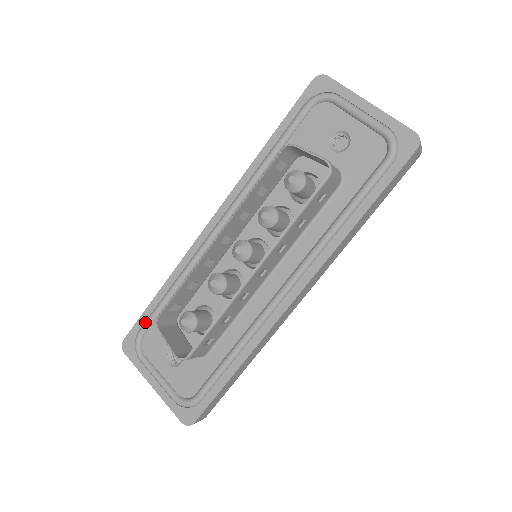
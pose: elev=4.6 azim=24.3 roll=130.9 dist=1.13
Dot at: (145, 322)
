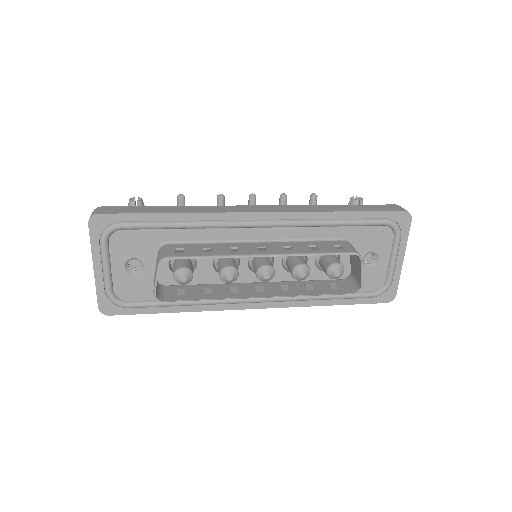
Dot at: (134, 223)
